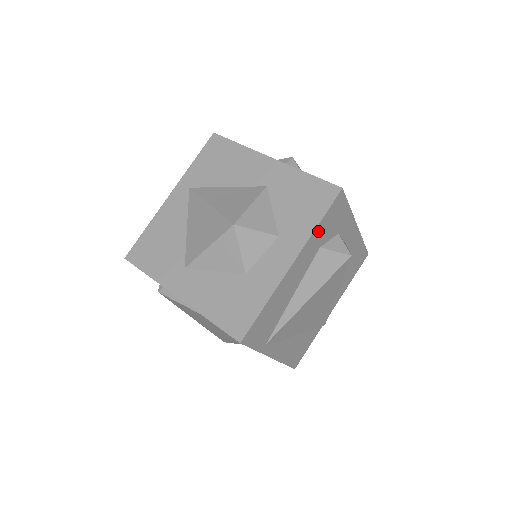
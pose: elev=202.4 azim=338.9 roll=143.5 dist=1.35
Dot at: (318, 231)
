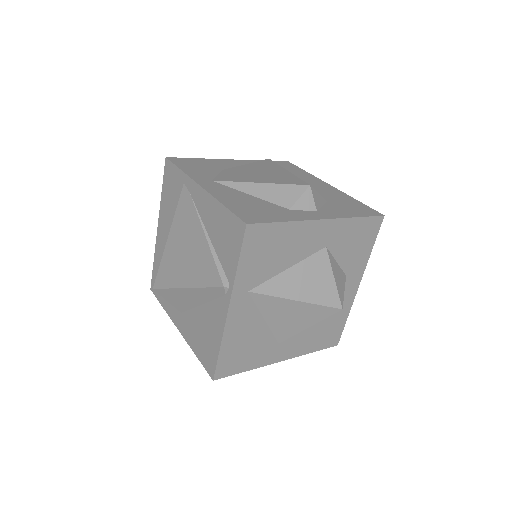
Dot at: occluded
